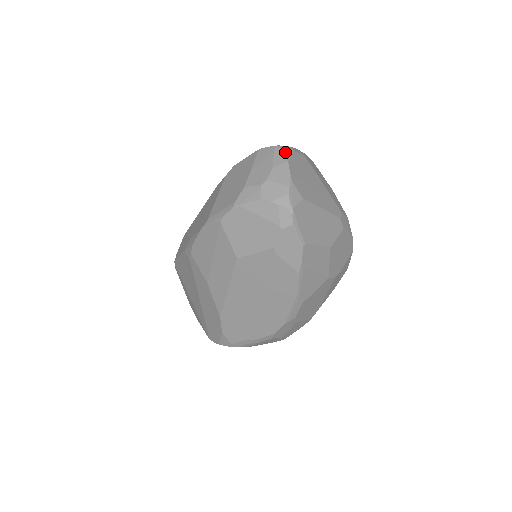
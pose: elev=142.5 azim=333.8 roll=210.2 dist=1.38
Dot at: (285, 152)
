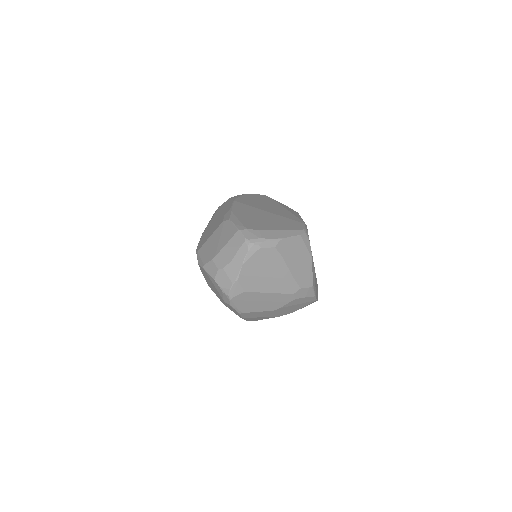
Dot at: (247, 252)
